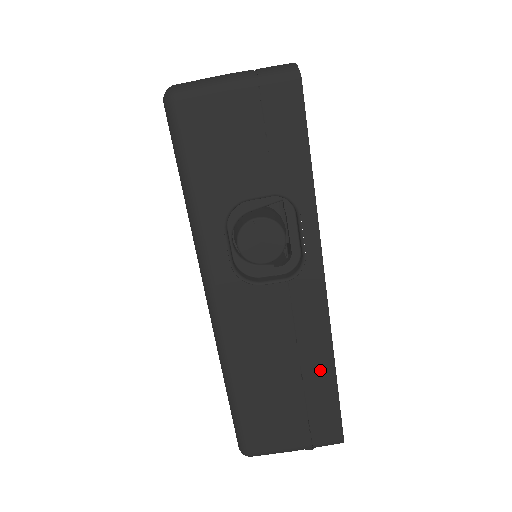
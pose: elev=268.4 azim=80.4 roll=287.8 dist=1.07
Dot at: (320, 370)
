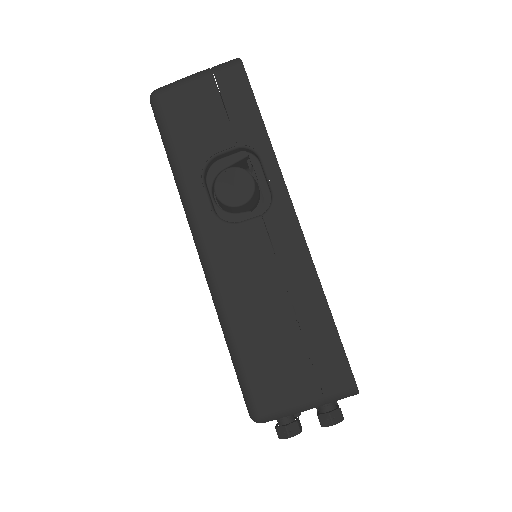
Dot at: (311, 302)
